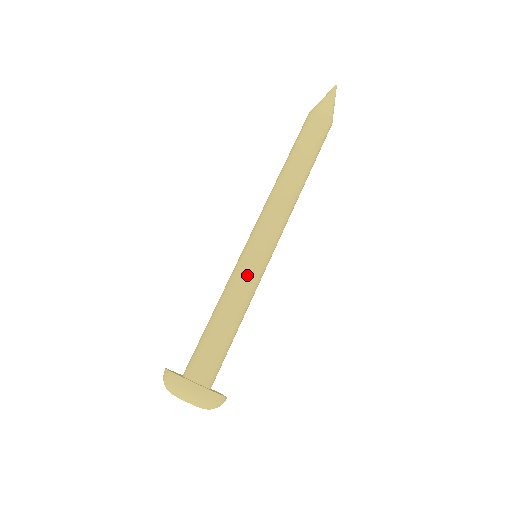
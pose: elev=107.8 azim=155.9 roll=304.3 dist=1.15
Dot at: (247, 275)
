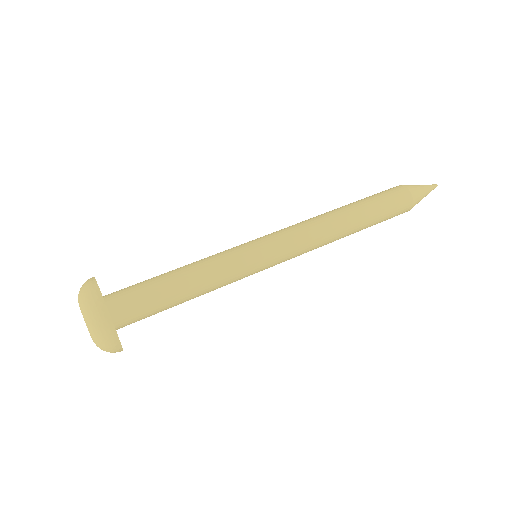
Dot at: (235, 263)
